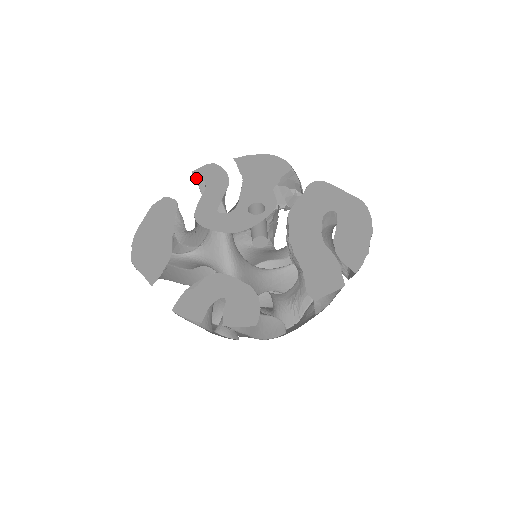
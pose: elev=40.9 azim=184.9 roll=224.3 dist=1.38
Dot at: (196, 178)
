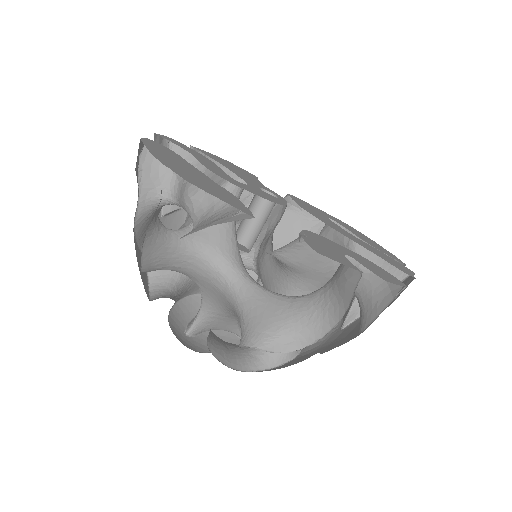
Dot at: occluded
